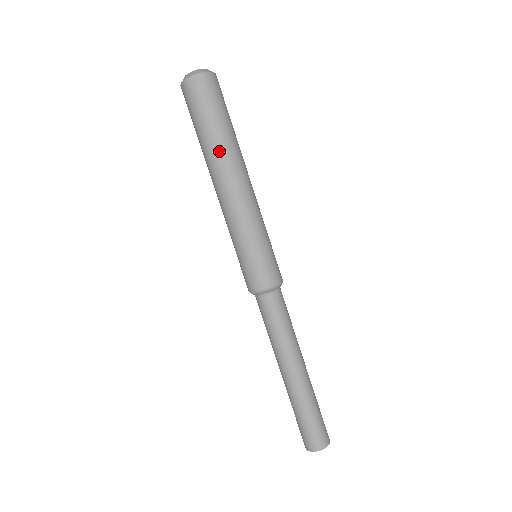
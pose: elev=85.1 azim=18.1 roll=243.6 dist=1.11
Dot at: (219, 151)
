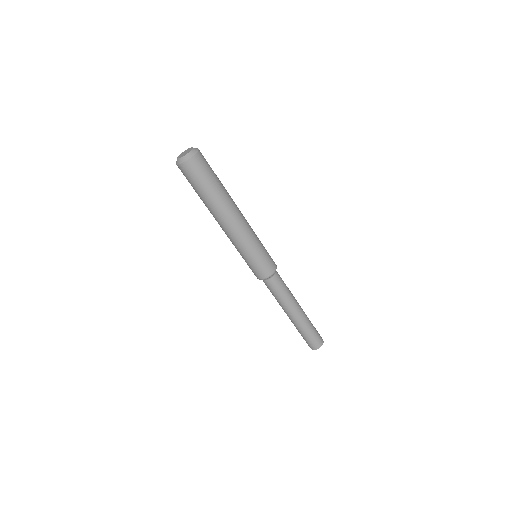
Dot at: (208, 208)
